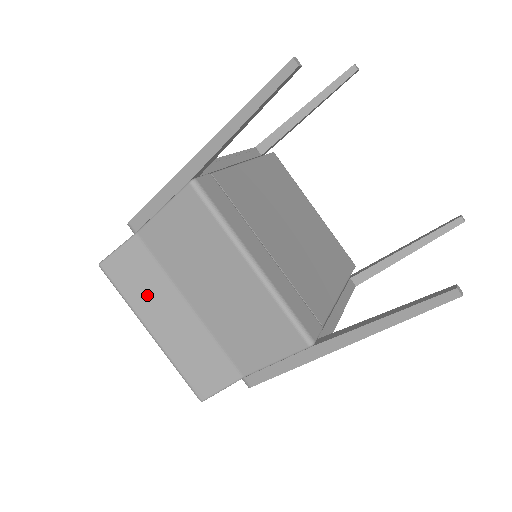
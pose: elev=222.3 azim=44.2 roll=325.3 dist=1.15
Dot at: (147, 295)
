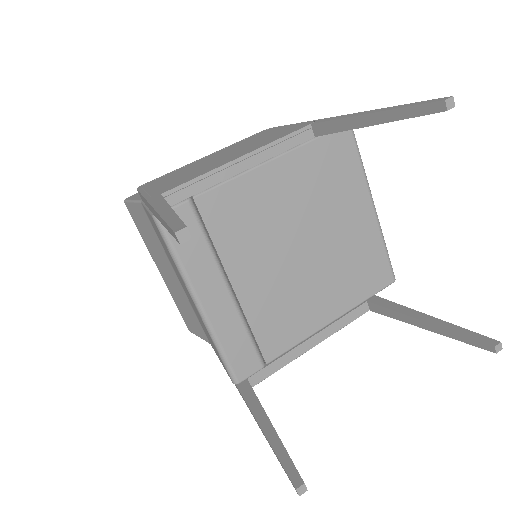
Dot at: (153, 247)
